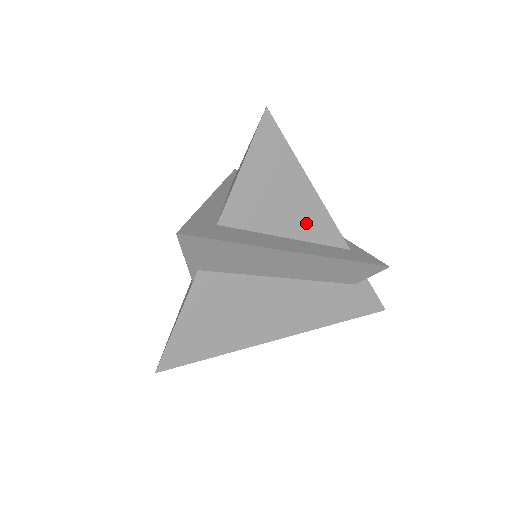
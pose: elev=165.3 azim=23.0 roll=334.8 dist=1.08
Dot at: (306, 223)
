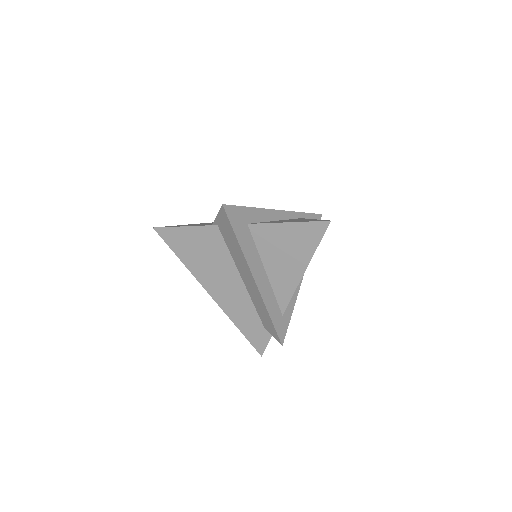
Dot at: (281, 279)
